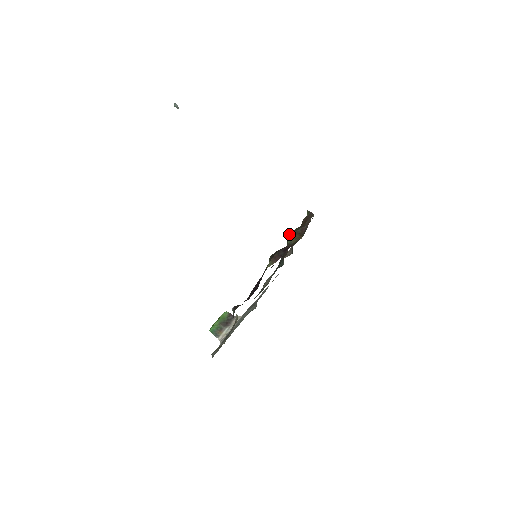
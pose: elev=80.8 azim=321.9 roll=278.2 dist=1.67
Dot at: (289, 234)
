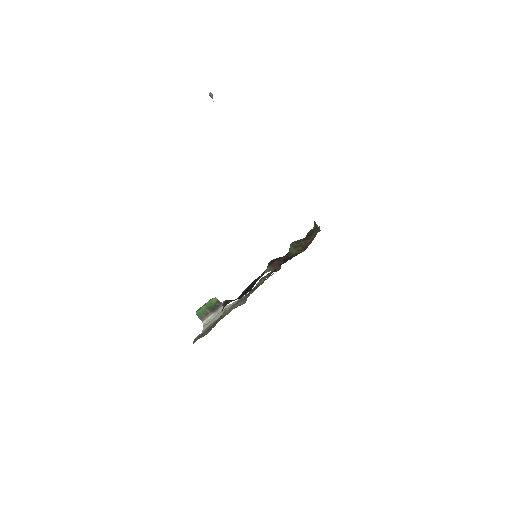
Dot at: (292, 244)
